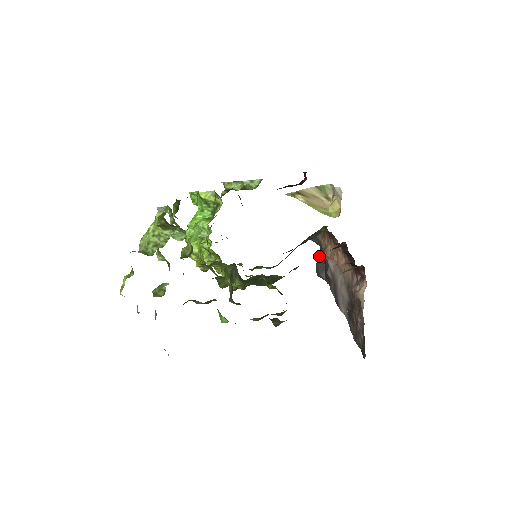
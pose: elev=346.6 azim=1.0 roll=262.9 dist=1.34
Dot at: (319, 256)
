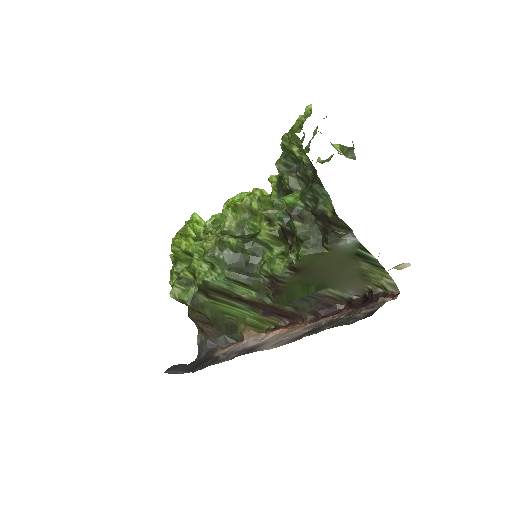
Dot at: occluded
